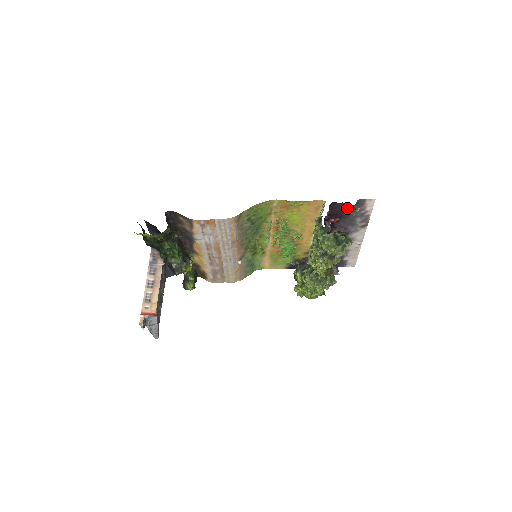
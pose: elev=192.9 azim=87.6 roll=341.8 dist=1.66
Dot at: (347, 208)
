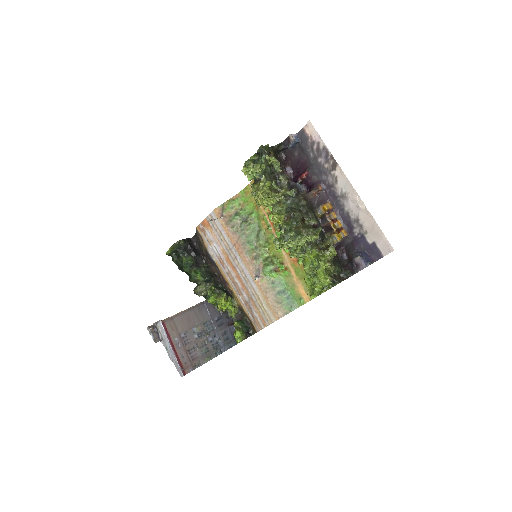
Dot at: (300, 152)
